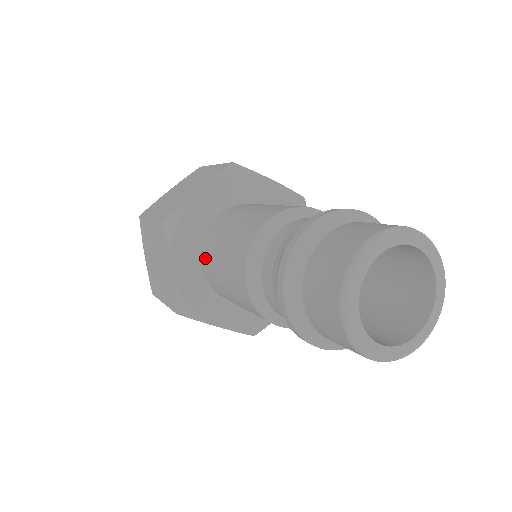
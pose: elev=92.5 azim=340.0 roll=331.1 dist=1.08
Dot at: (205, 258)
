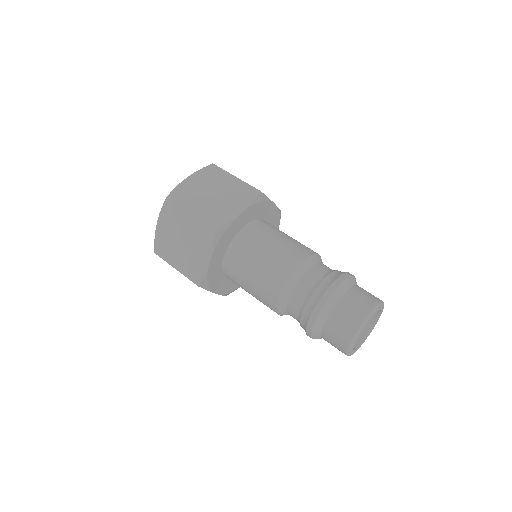
Dot at: occluded
